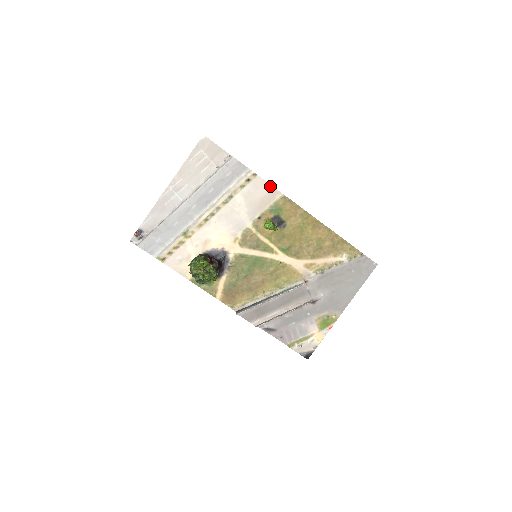
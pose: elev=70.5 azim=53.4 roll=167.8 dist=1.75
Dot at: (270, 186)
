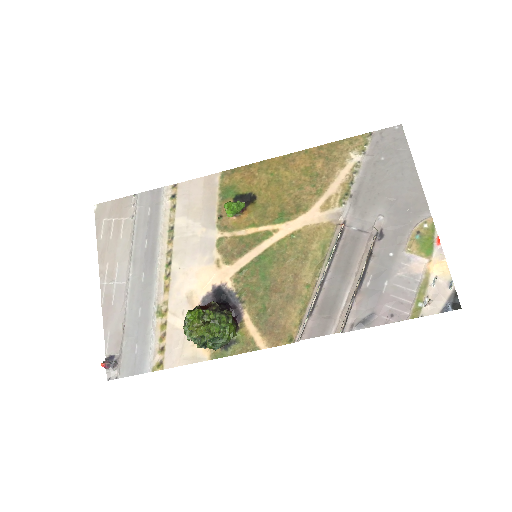
Dot at: (200, 179)
